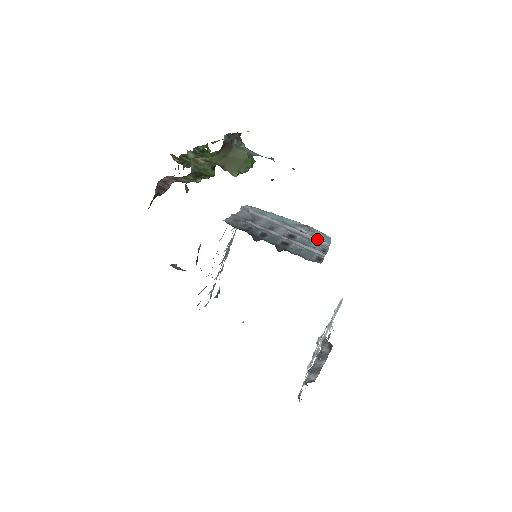
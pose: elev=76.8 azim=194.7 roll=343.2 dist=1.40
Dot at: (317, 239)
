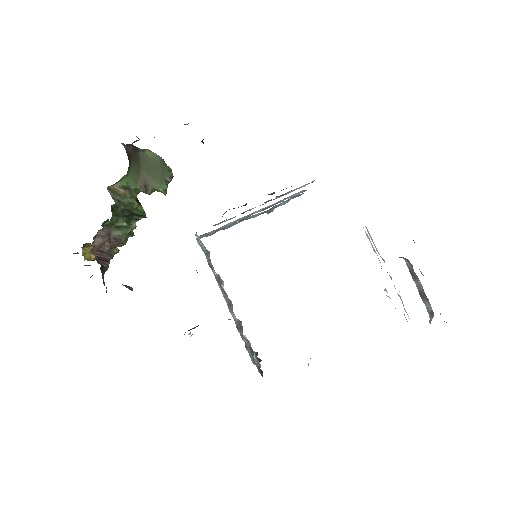
Dot at: (289, 196)
